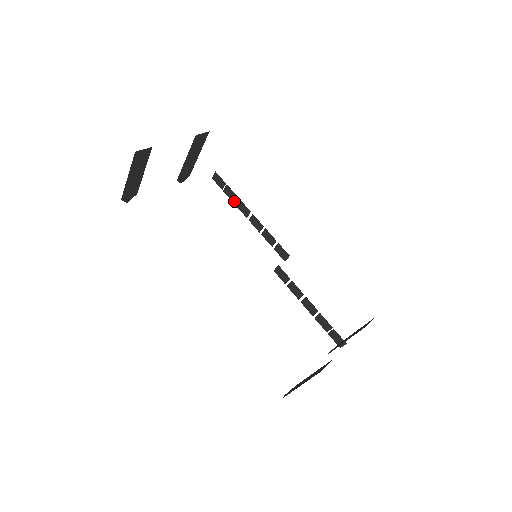
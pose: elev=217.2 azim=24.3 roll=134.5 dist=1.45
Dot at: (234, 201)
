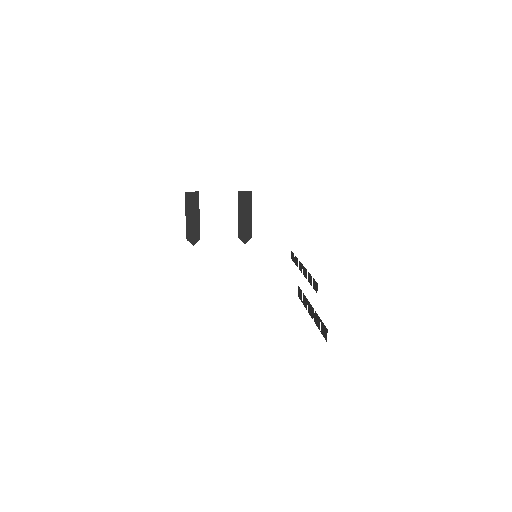
Dot at: occluded
